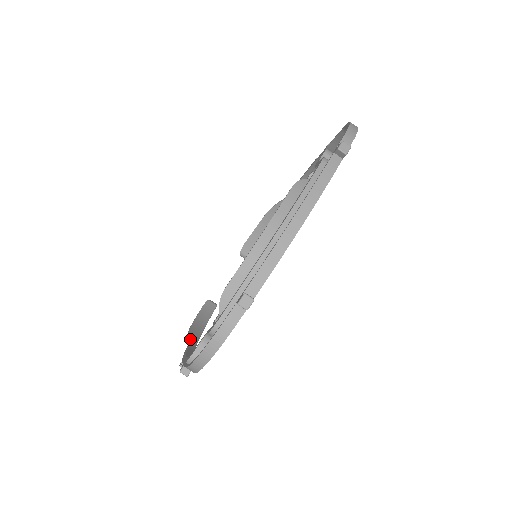
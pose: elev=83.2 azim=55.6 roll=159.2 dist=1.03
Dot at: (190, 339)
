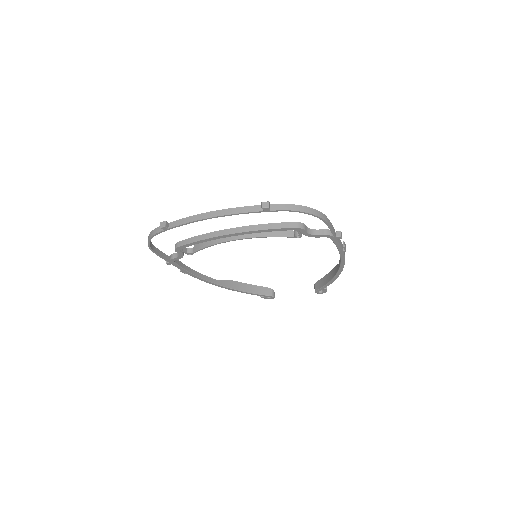
Dot at: (222, 280)
